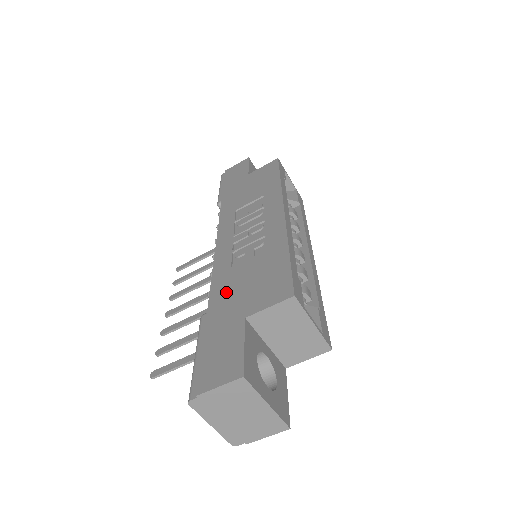
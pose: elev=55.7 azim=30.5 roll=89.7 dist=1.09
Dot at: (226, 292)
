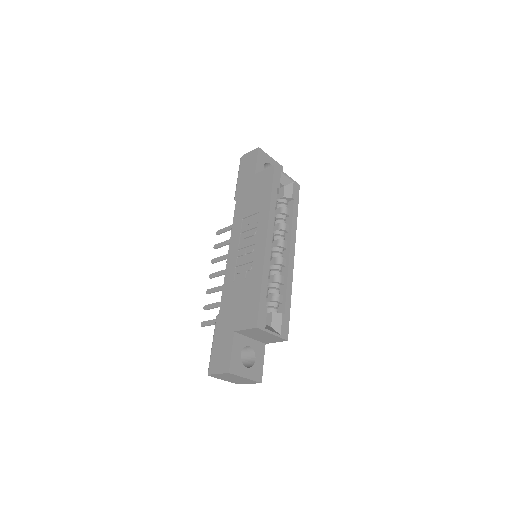
Dot at: (228, 304)
